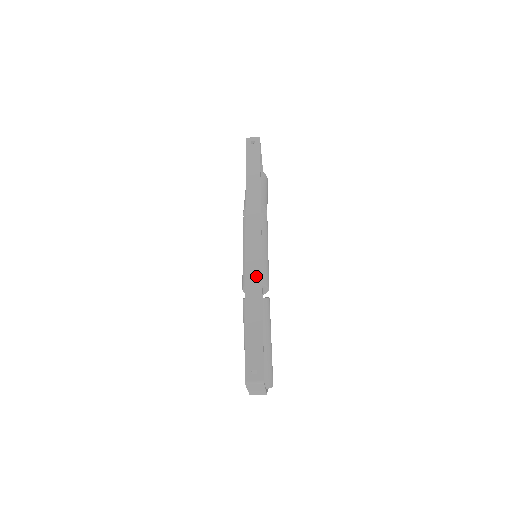
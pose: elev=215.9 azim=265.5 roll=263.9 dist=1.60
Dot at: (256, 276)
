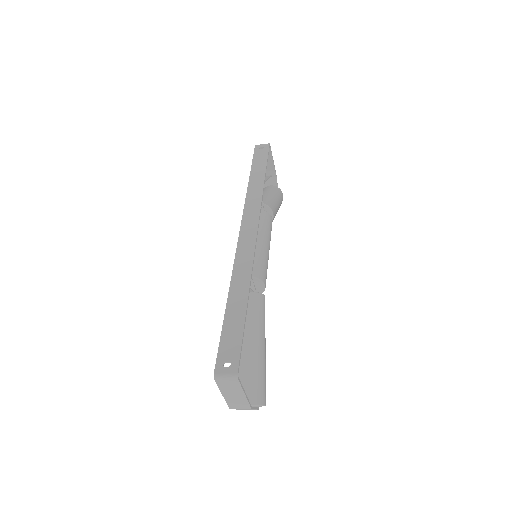
Dot at: (246, 263)
